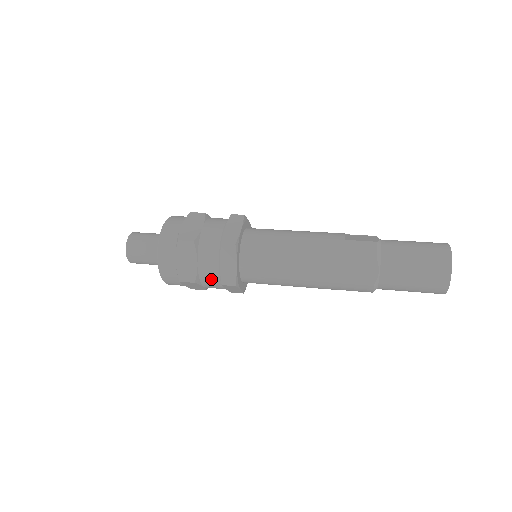
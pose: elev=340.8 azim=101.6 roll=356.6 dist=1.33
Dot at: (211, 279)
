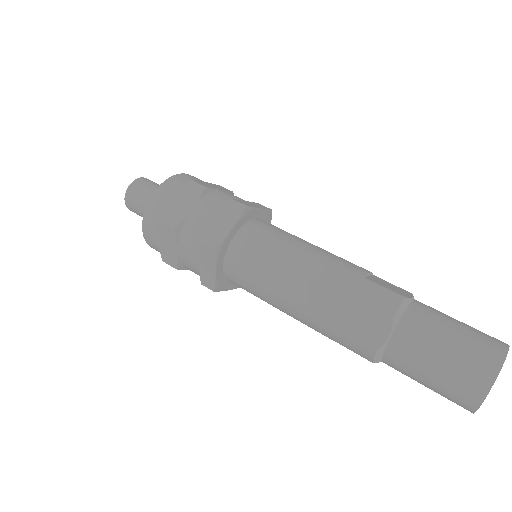
Dot at: occluded
